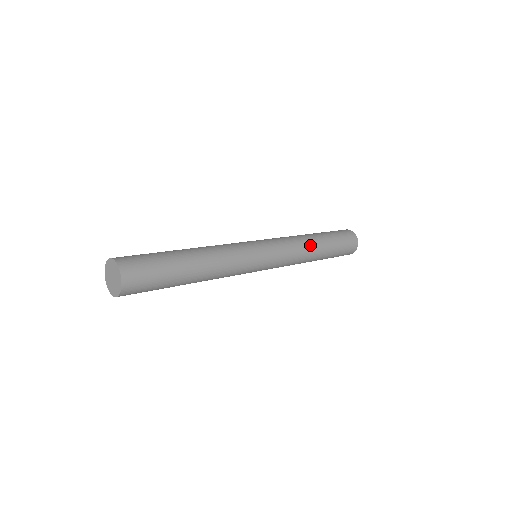
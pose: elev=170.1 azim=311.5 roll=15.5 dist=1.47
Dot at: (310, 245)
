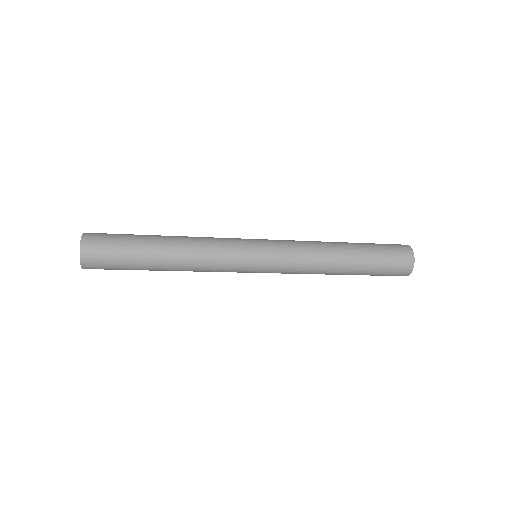
Dot at: (329, 256)
